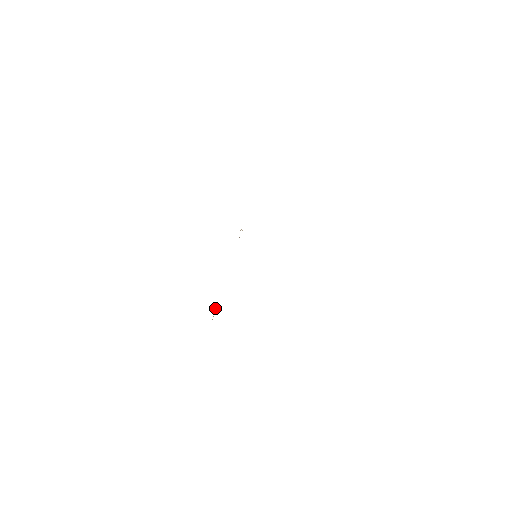
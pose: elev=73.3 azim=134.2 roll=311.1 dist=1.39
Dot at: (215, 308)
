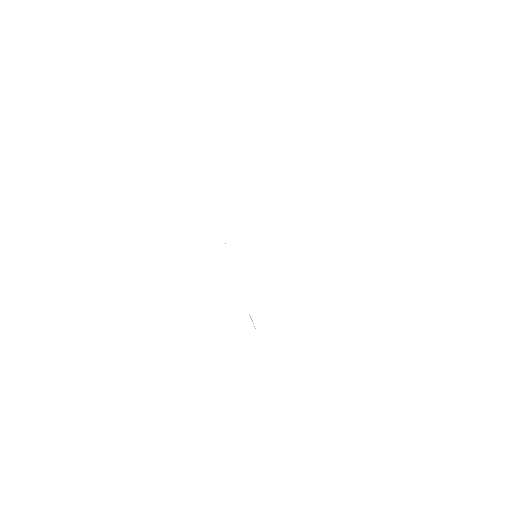
Dot at: (249, 315)
